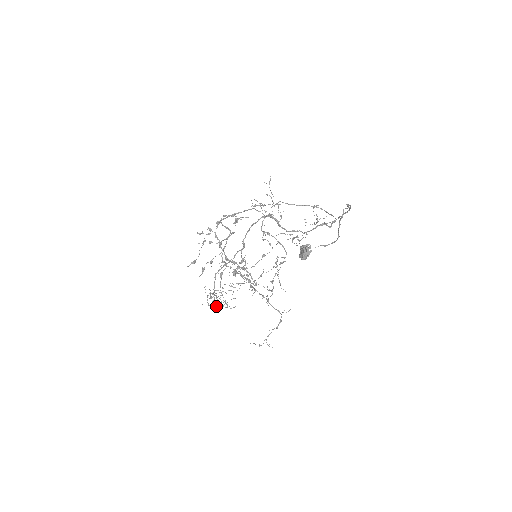
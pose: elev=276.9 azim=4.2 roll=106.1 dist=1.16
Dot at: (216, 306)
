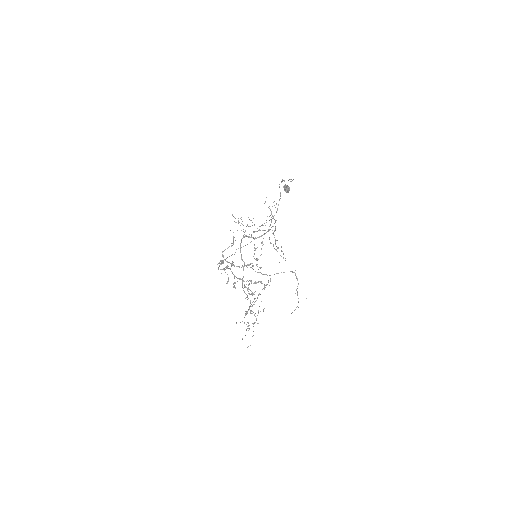
Dot at: (253, 323)
